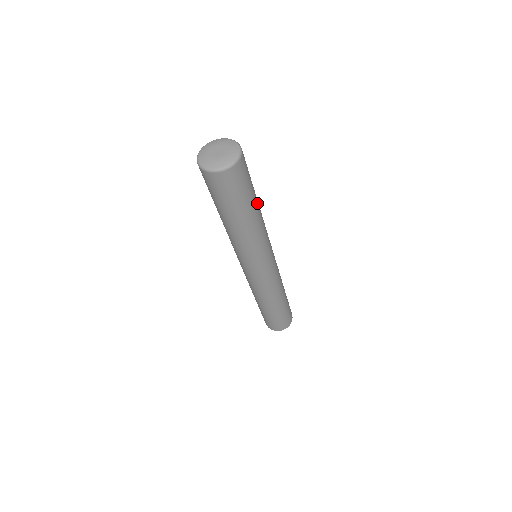
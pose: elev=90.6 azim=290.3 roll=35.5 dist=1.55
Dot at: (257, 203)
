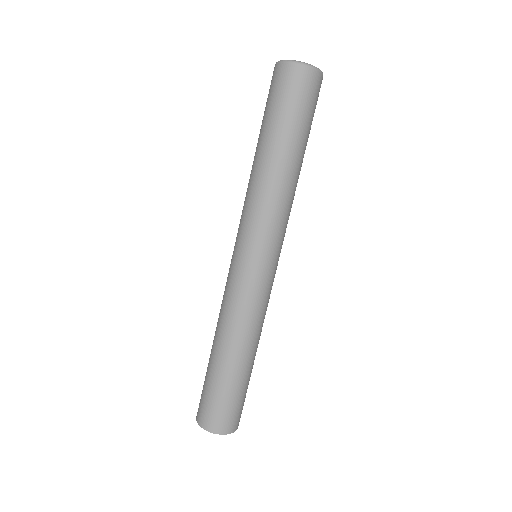
Dot at: (302, 157)
